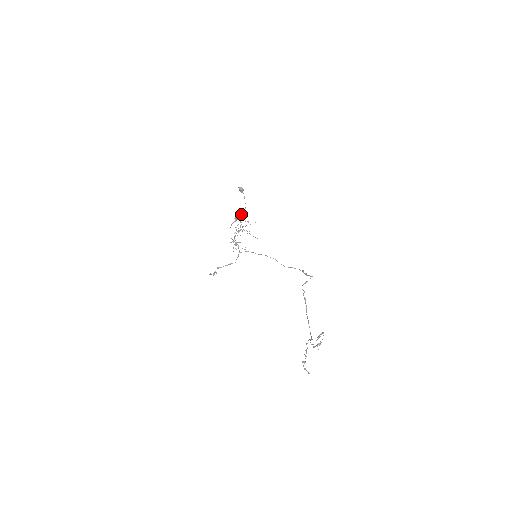
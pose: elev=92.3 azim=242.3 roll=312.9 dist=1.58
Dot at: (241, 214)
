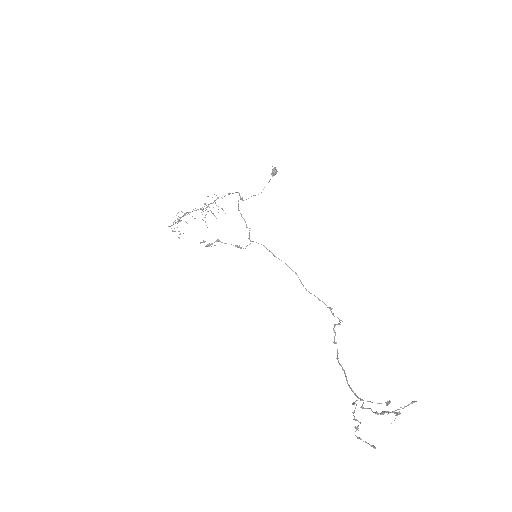
Dot at: occluded
